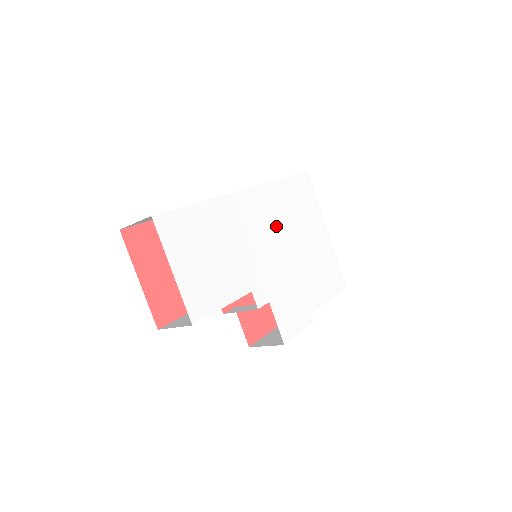
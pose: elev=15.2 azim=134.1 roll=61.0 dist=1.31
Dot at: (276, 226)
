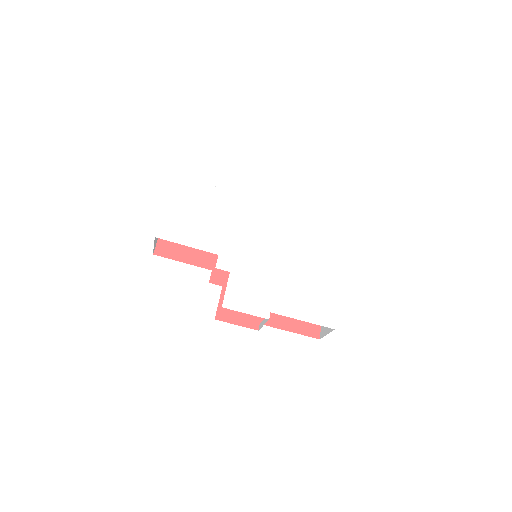
Dot at: (277, 236)
